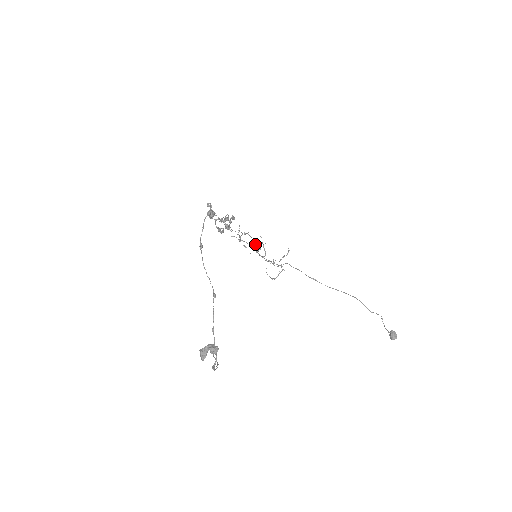
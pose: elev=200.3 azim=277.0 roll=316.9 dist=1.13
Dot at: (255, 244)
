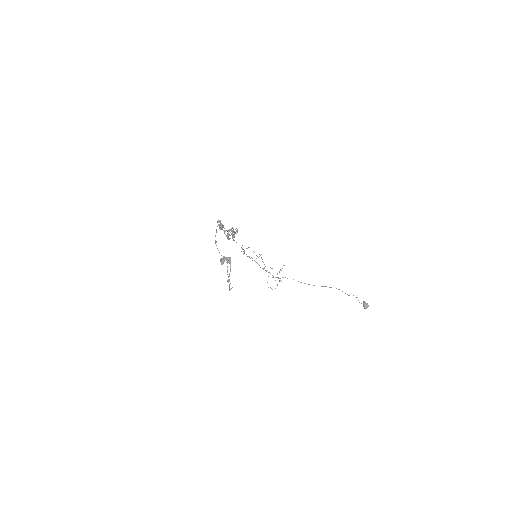
Dot at: occluded
